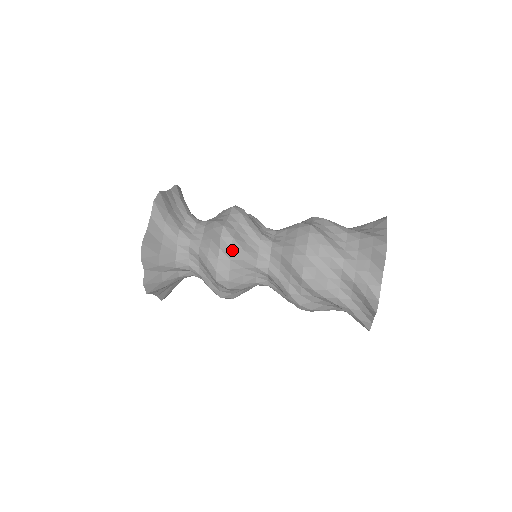
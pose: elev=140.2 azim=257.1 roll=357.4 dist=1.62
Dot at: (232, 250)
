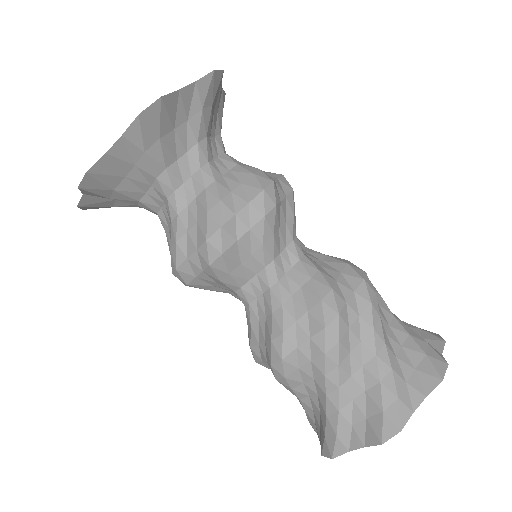
Dot at: (210, 267)
